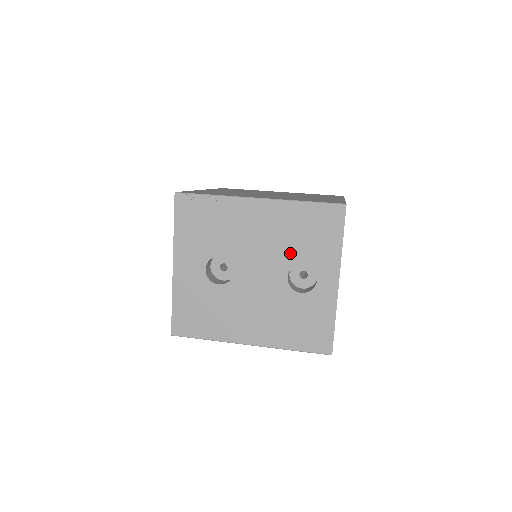
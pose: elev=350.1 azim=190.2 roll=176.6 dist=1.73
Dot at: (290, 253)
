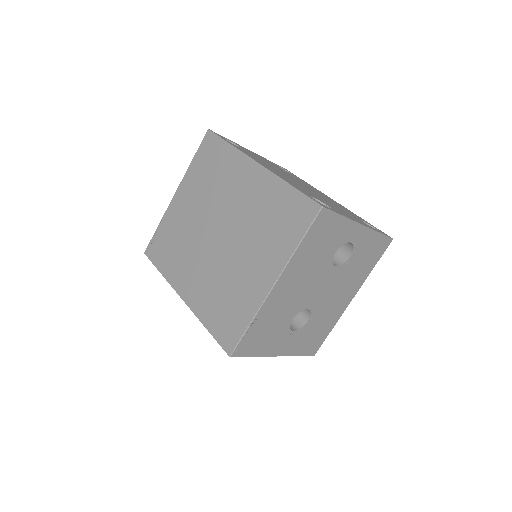
Dot at: (324, 262)
